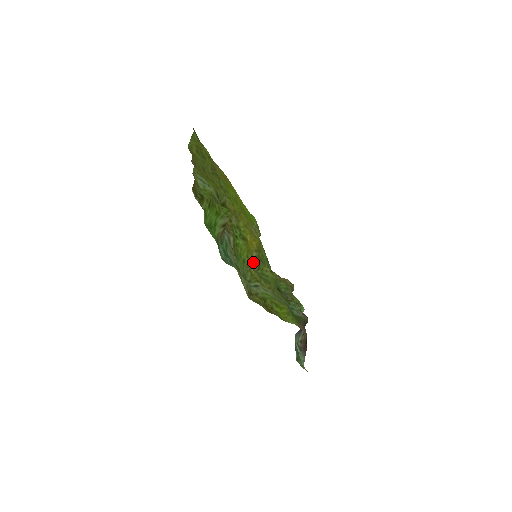
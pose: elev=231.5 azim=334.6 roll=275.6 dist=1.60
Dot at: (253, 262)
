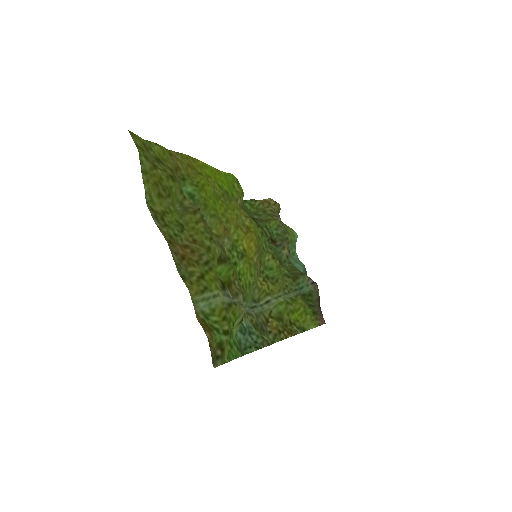
Dot at: (255, 268)
